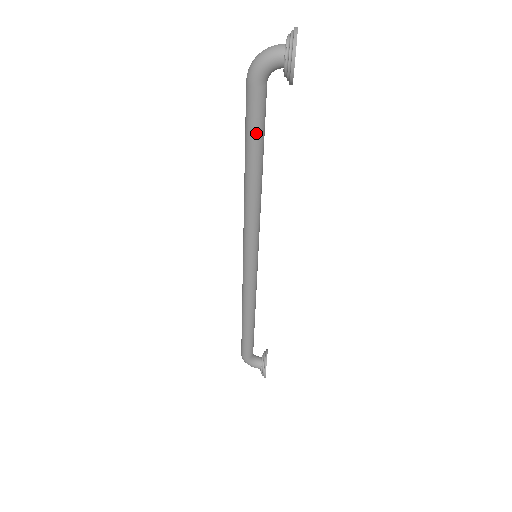
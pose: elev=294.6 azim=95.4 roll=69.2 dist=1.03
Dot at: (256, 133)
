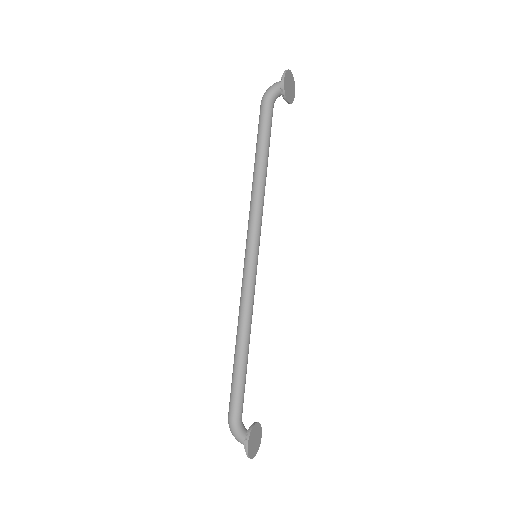
Dot at: (263, 133)
